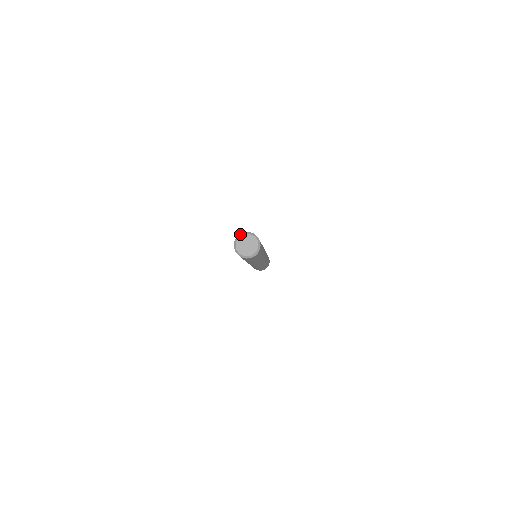
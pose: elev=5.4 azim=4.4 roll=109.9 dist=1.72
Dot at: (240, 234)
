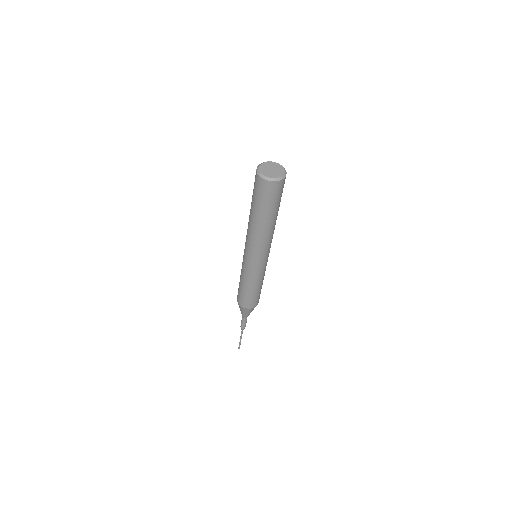
Dot at: occluded
